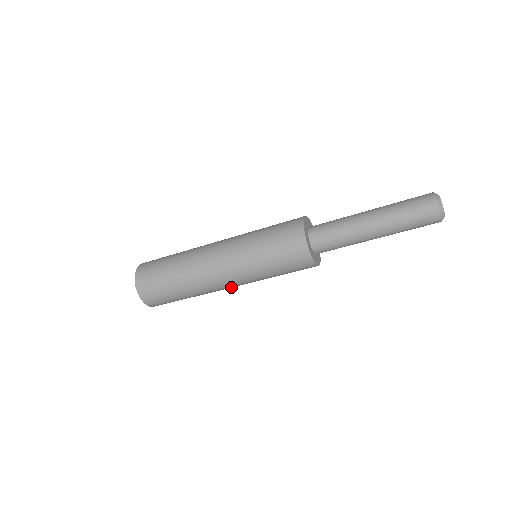
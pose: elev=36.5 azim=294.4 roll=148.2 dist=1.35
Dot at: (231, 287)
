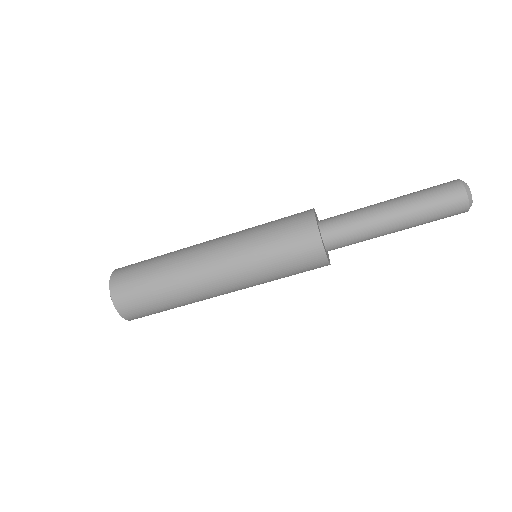
Dot at: (218, 284)
